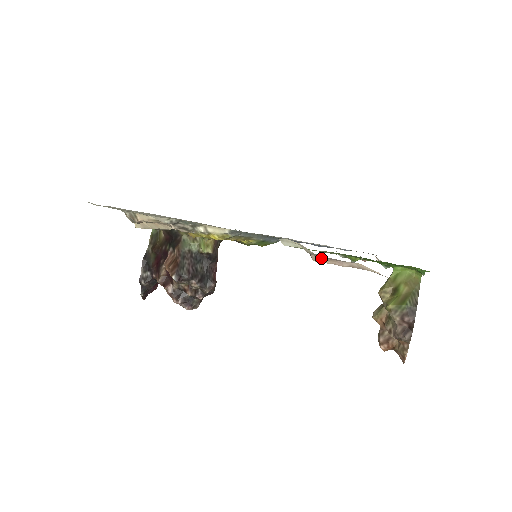
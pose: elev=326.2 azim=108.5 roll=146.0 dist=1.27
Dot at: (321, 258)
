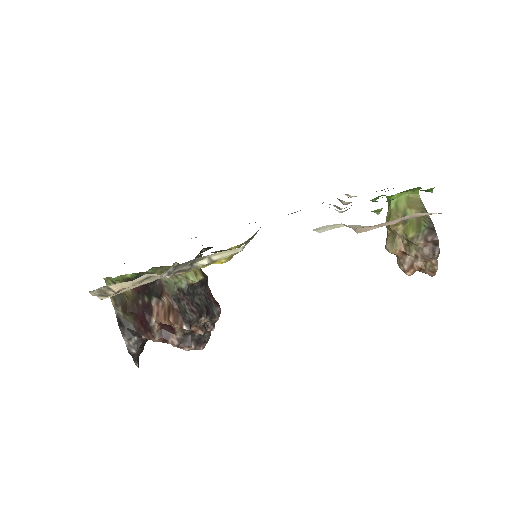
Dot at: (369, 227)
